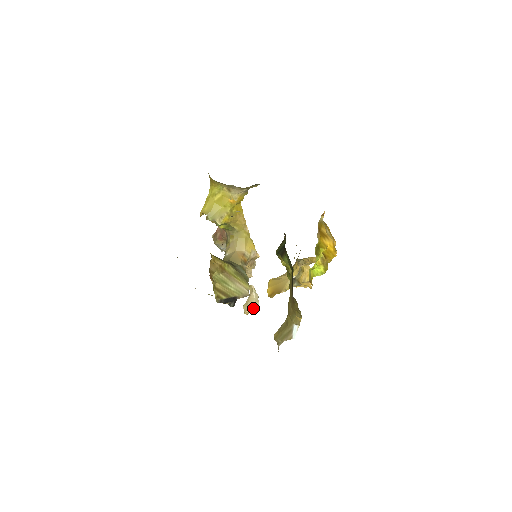
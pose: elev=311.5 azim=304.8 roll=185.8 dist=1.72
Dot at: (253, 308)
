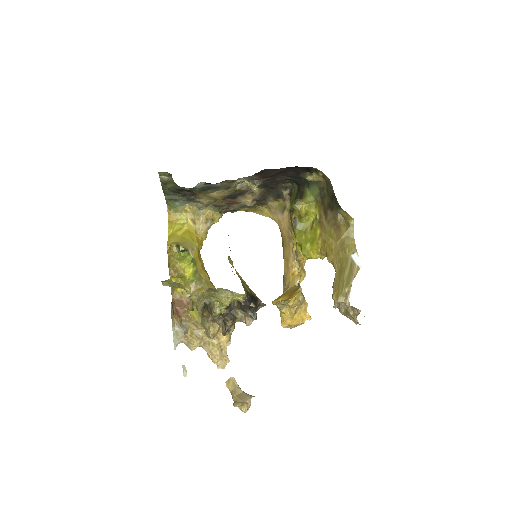
Dot at: (250, 399)
